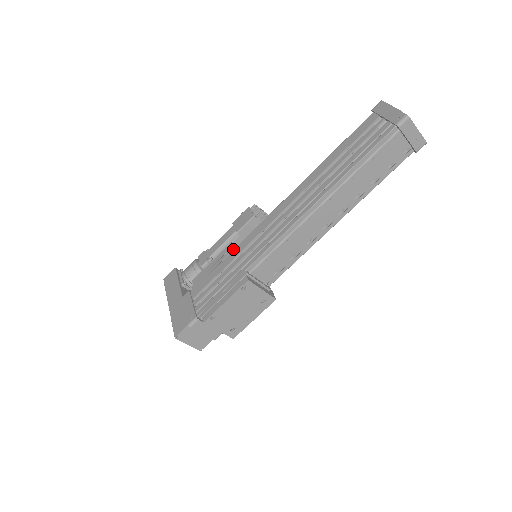
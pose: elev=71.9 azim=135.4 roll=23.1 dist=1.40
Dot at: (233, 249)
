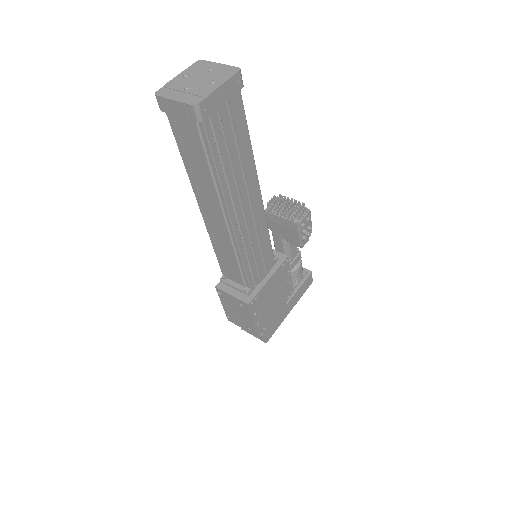
Dot at: occluded
